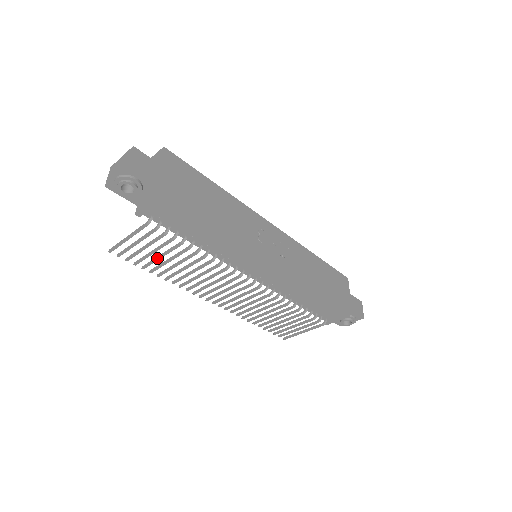
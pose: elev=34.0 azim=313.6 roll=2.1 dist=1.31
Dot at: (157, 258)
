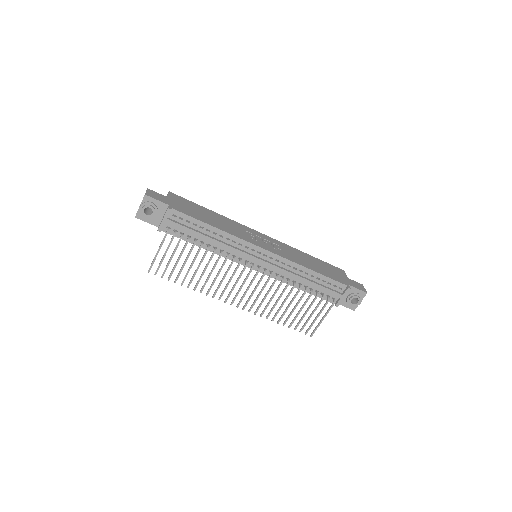
Dot at: (182, 267)
